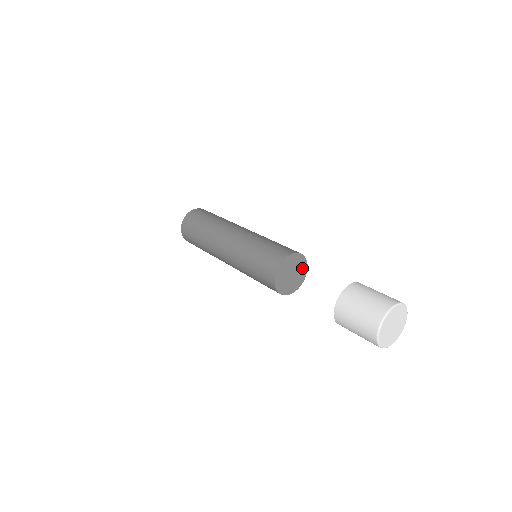
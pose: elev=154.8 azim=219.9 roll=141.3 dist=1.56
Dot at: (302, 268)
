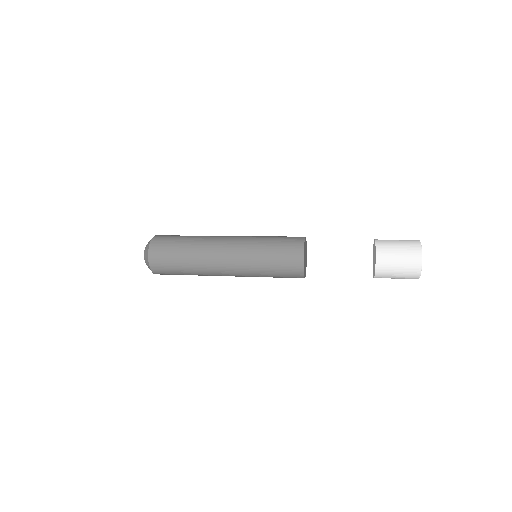
Dot at: (306, 263)
